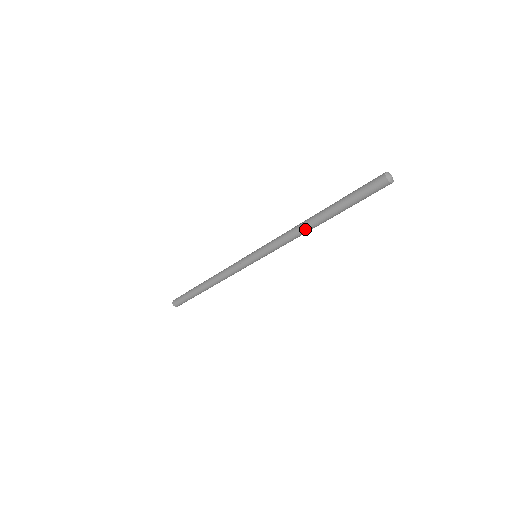
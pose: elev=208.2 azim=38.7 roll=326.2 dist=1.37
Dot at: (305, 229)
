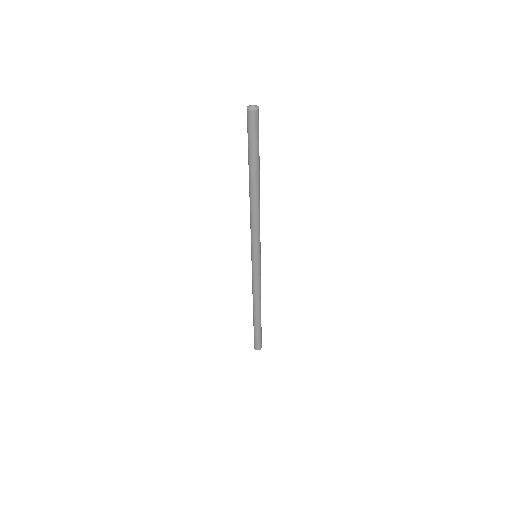
Dot at: (256, 202)
